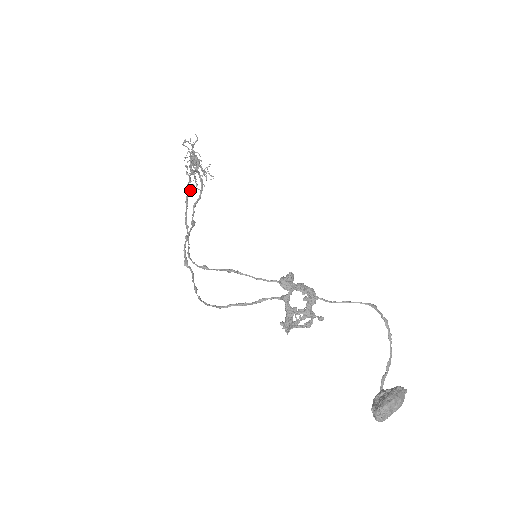
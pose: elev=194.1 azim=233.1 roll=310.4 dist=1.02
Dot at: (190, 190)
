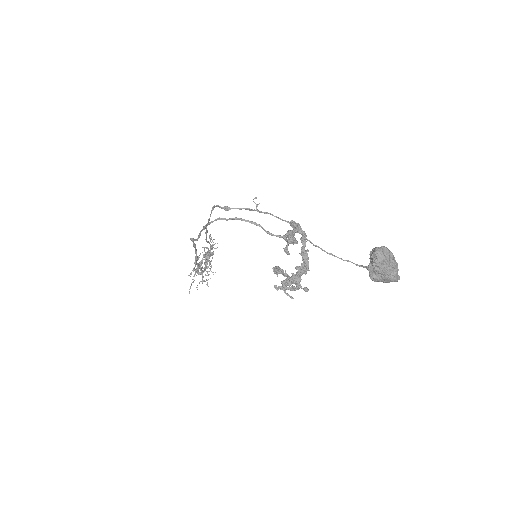
Dot at: (191, 273)
